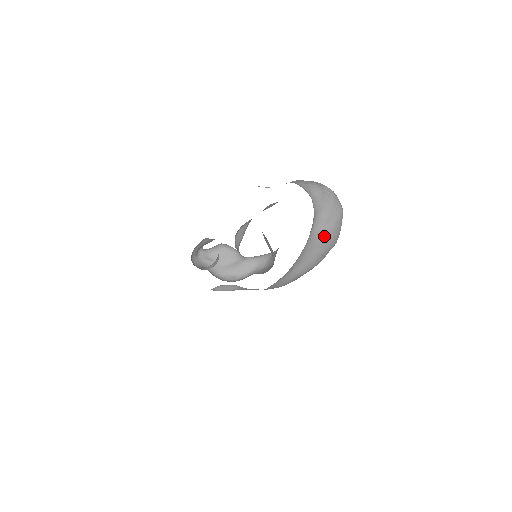
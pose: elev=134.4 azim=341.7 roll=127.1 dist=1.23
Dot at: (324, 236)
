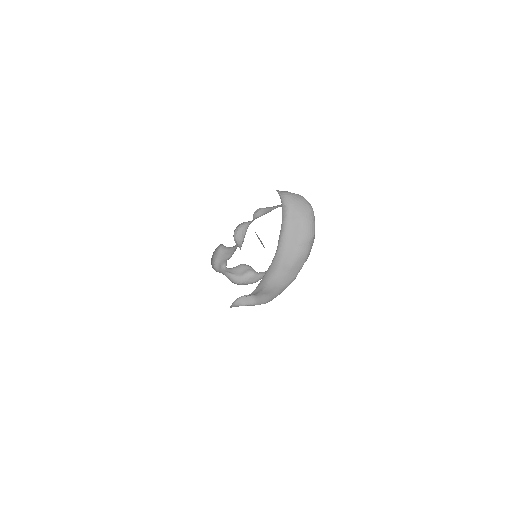
Dot at: (298, 226)
